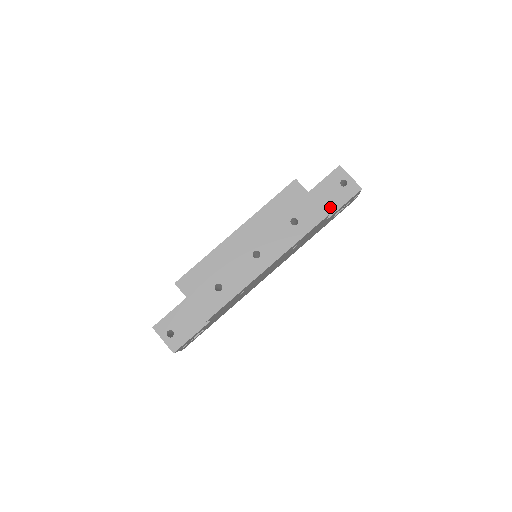
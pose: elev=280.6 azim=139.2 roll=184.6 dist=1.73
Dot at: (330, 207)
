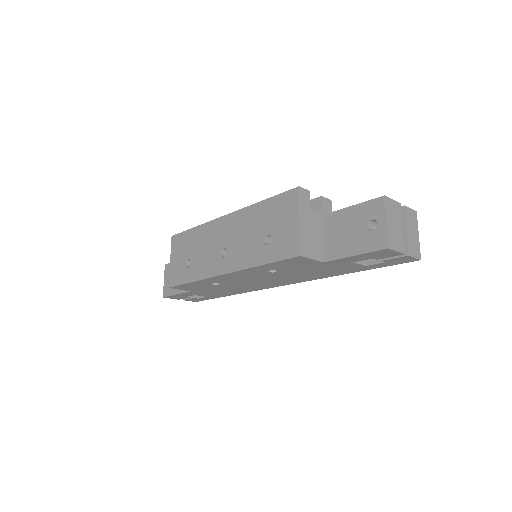
Dot at: (337, 248)
